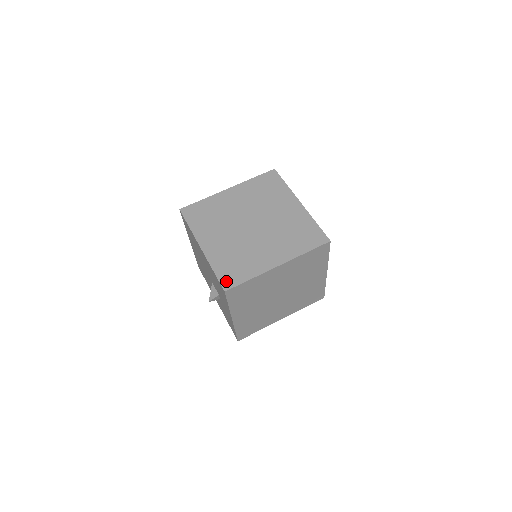
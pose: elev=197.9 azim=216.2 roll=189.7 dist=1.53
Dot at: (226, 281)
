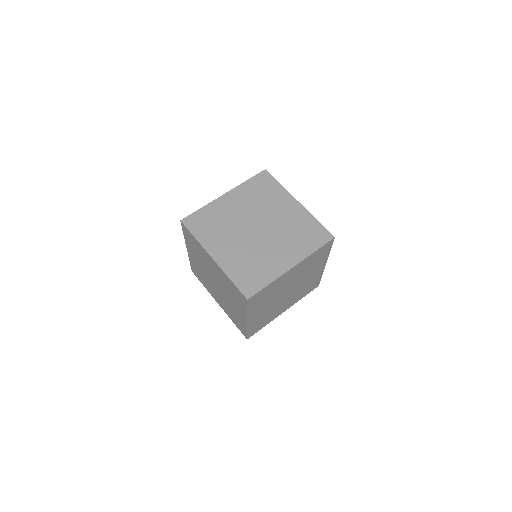
Dot at: (242, 332)
